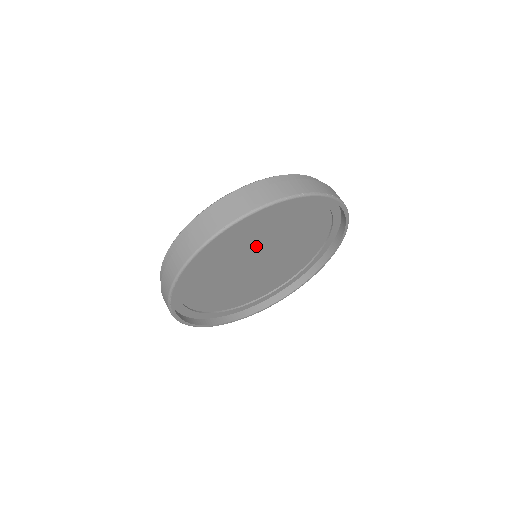
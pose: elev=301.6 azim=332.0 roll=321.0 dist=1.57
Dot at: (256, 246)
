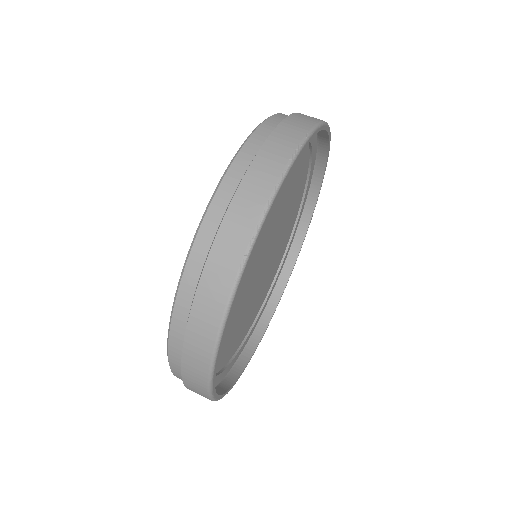
Dot at: (253, 263)
